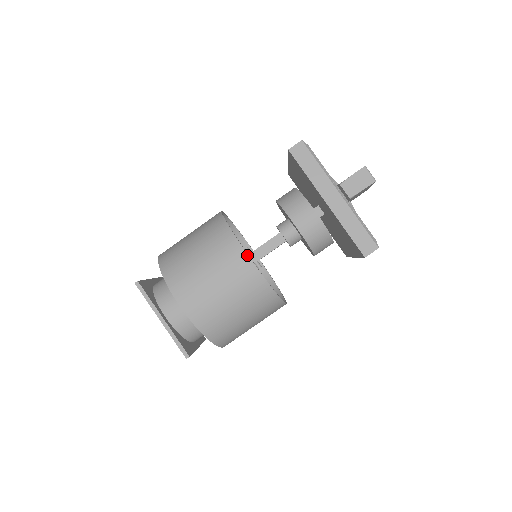
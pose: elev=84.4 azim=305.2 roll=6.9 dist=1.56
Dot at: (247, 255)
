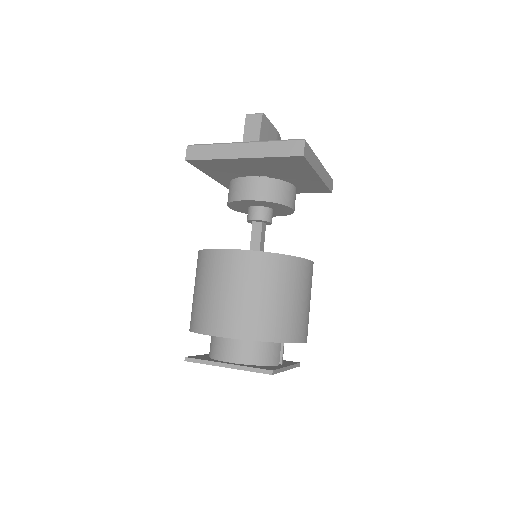
Dot at: (229, 250)
